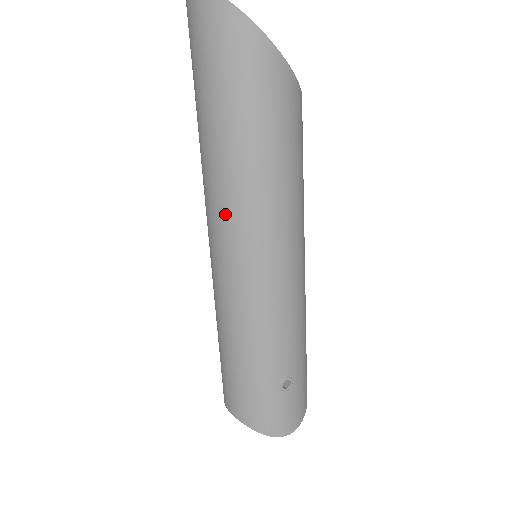
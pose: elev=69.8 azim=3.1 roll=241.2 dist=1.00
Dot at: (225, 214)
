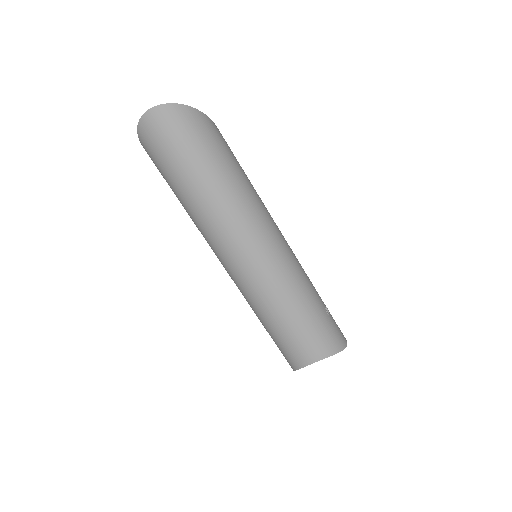
Dot at: (245, 227)
